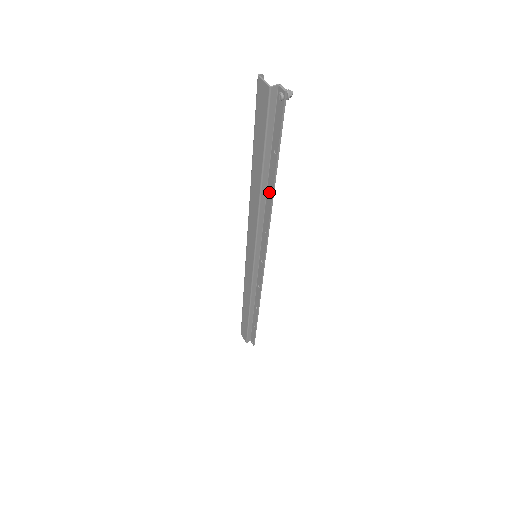
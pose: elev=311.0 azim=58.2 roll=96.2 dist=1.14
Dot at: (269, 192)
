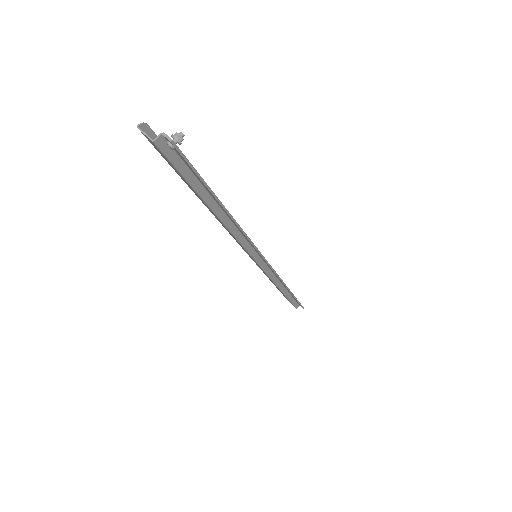
Dot at: (227, 215)
